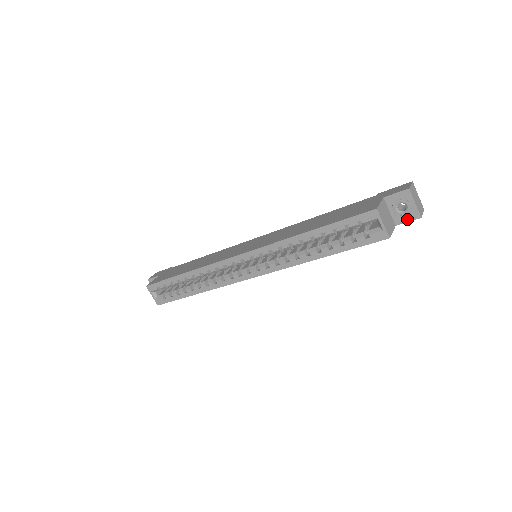
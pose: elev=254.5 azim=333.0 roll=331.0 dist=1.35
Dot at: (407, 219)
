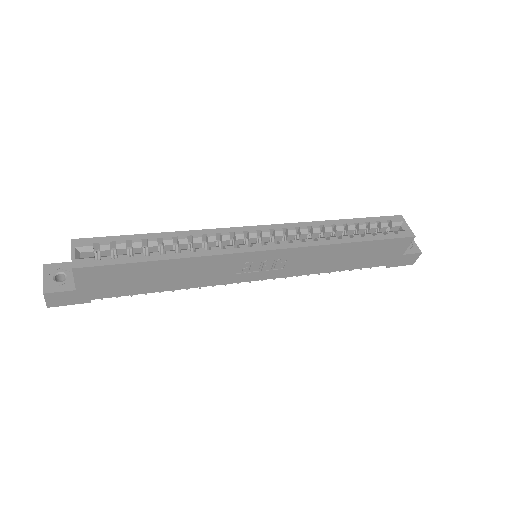
Dot at: (411, 252)
